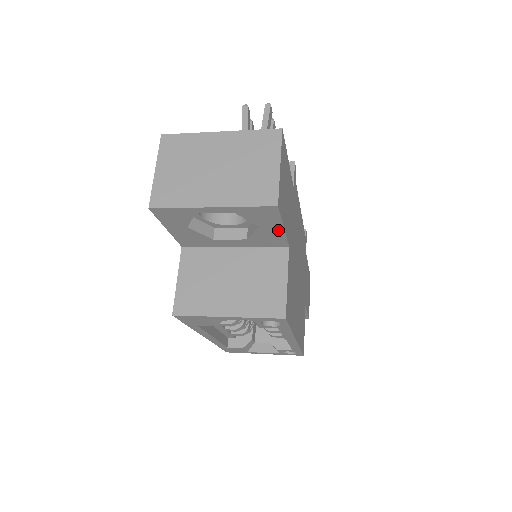
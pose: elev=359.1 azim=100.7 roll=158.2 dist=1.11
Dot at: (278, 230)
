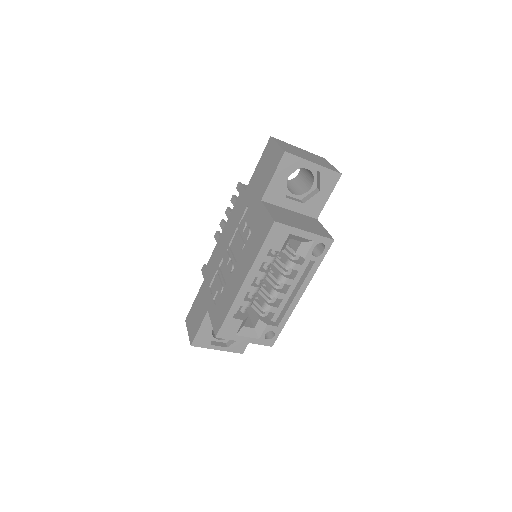
Dot at: (325, 198)
